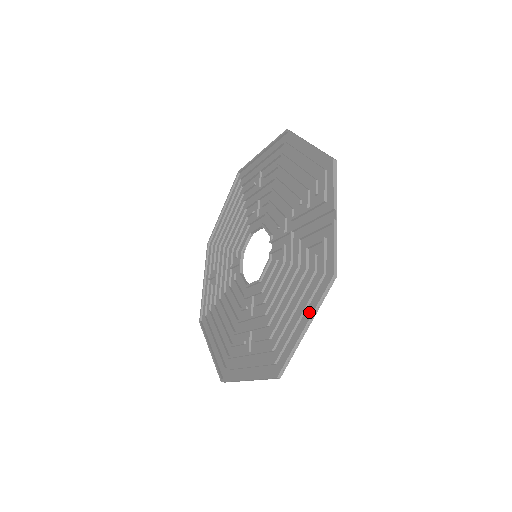
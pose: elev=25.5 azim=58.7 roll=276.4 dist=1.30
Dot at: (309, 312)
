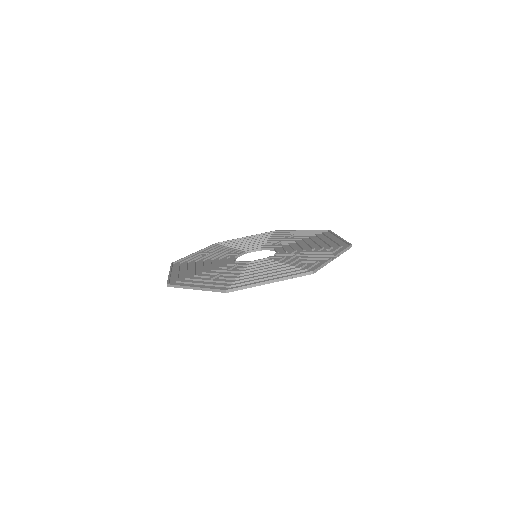
Dot at: occluded
